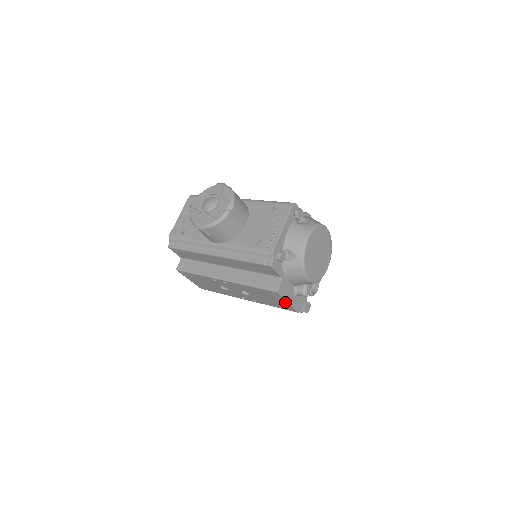
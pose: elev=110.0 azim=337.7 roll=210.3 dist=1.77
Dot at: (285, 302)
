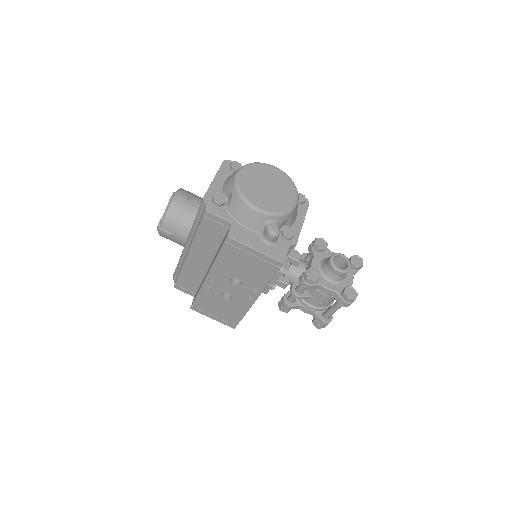
Dot at: (254, 252)
